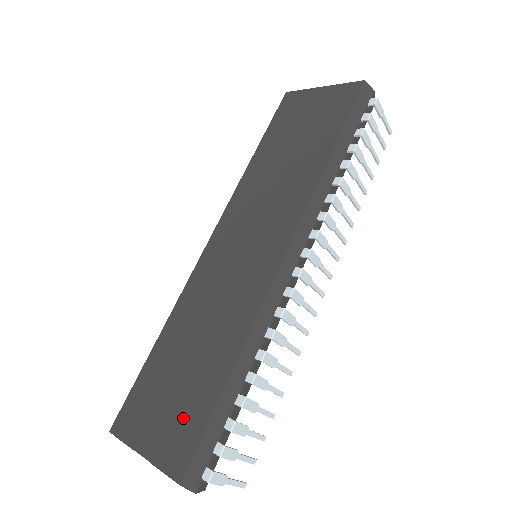
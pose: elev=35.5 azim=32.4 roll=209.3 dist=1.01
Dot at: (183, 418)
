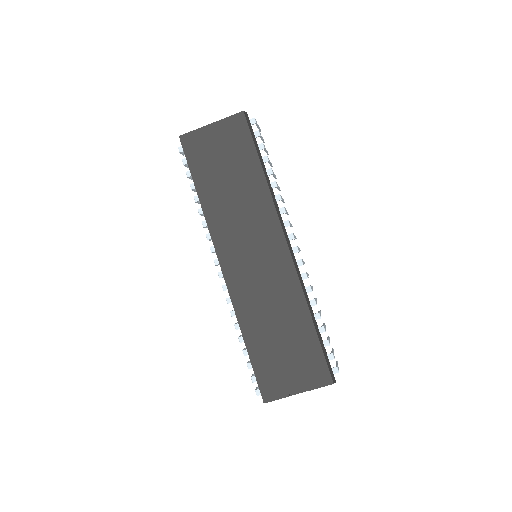
Dot at: (306, 360)
